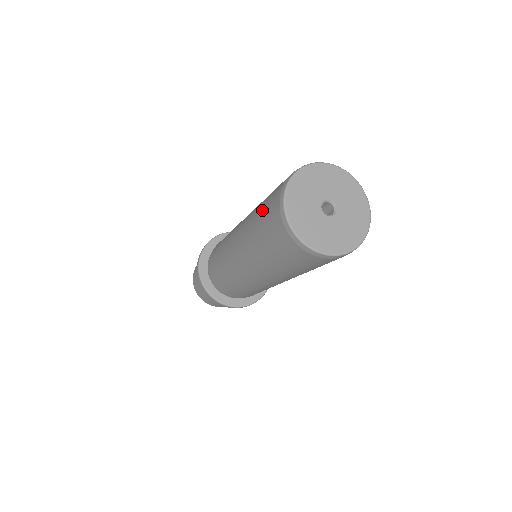
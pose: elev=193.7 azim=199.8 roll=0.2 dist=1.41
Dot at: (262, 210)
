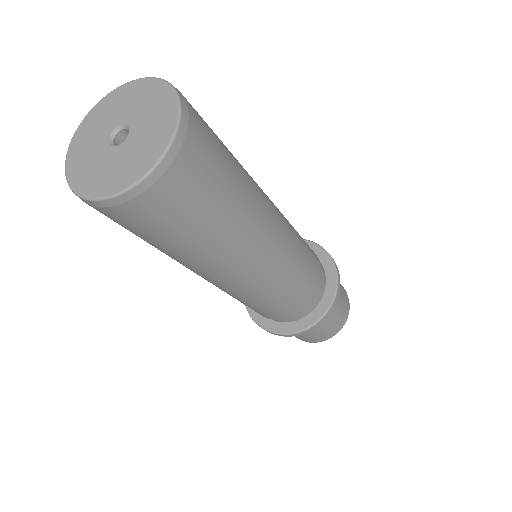
Dot at: occluded
